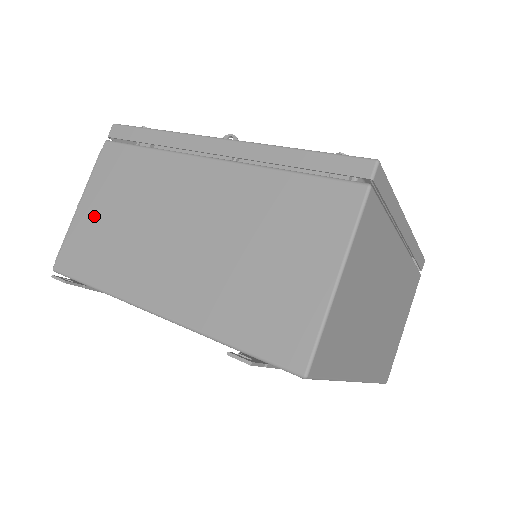
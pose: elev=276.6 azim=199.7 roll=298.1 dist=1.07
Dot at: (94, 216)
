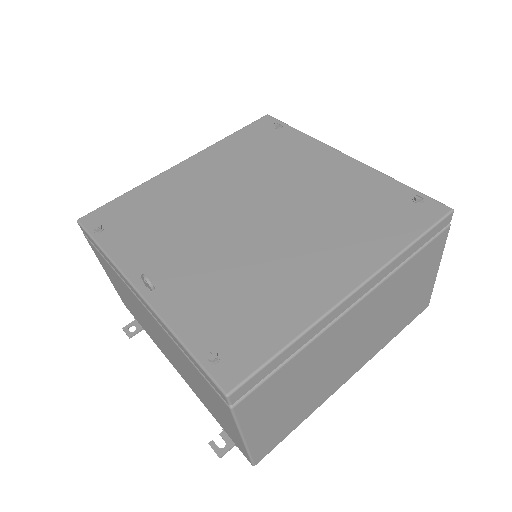
Dot at: occluded
